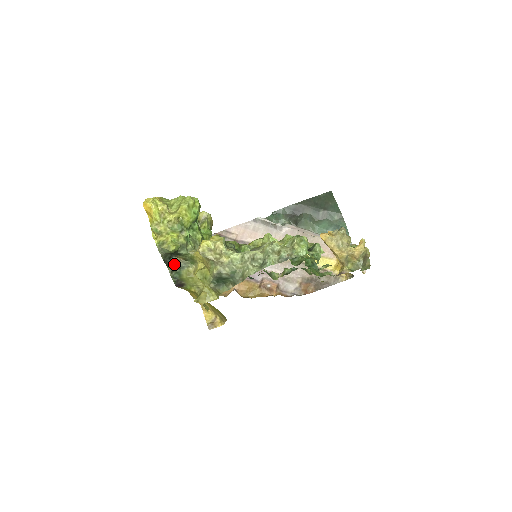
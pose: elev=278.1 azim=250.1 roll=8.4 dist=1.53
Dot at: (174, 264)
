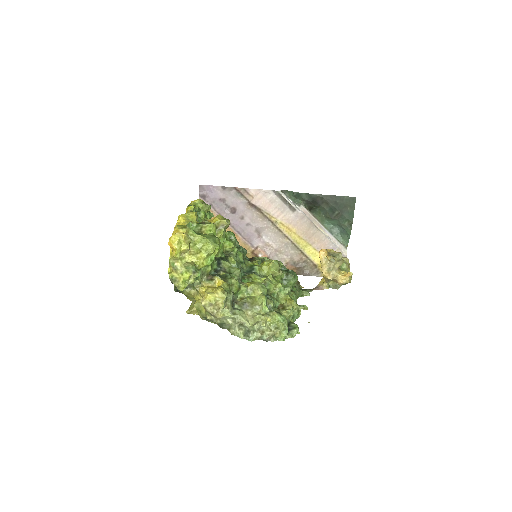
Dot at: occluded
